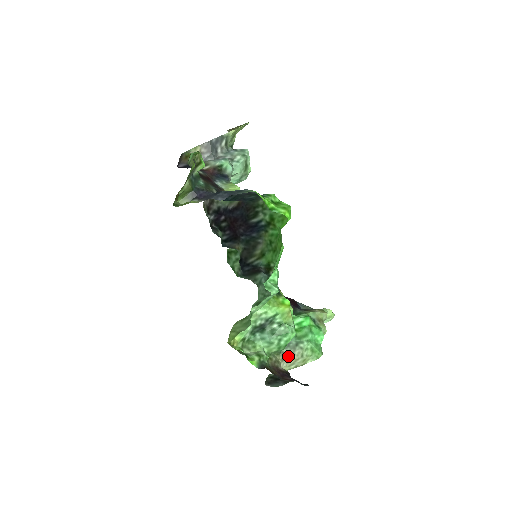
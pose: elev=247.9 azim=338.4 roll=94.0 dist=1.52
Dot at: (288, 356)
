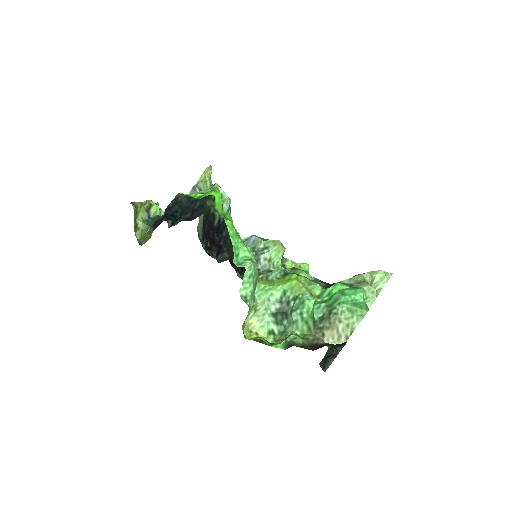
Dot at: (326, 329)
